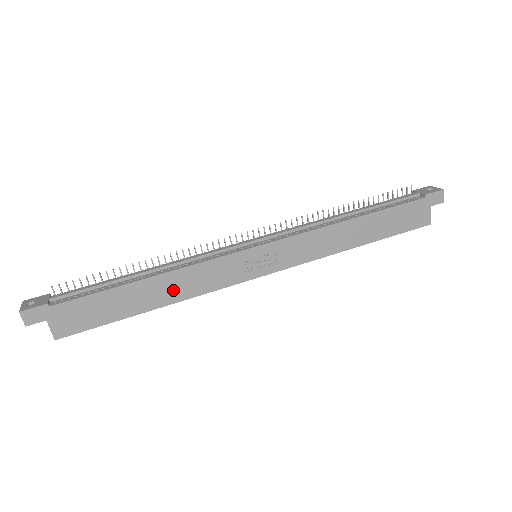
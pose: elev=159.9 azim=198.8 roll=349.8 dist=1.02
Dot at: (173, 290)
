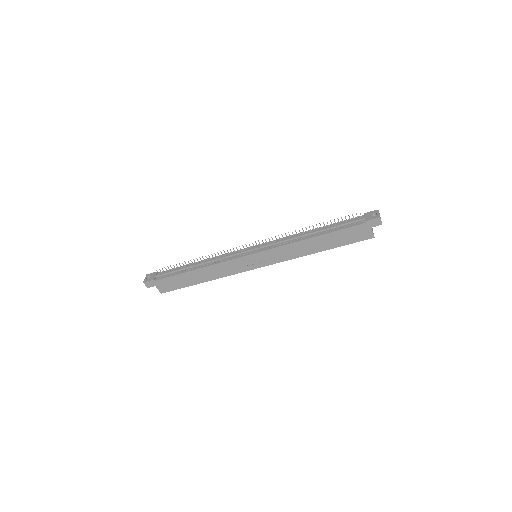
Dot at: (211, 274)
